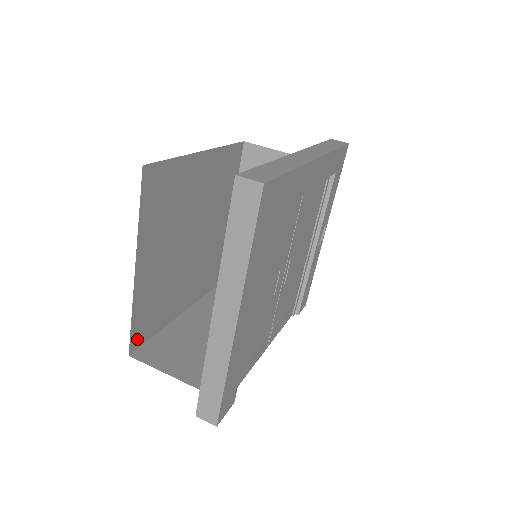
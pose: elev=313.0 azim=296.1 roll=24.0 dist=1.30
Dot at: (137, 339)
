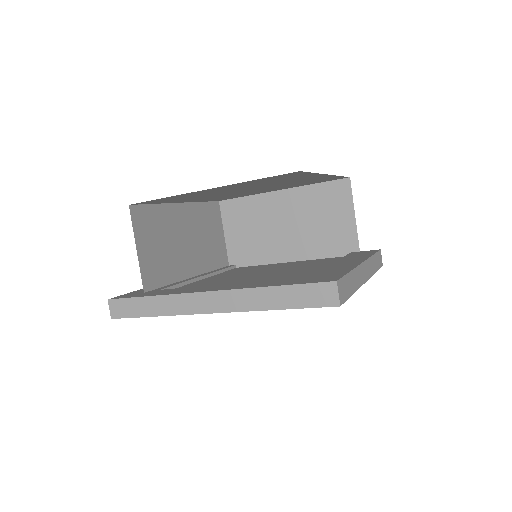
Dot at: (222, 199)
